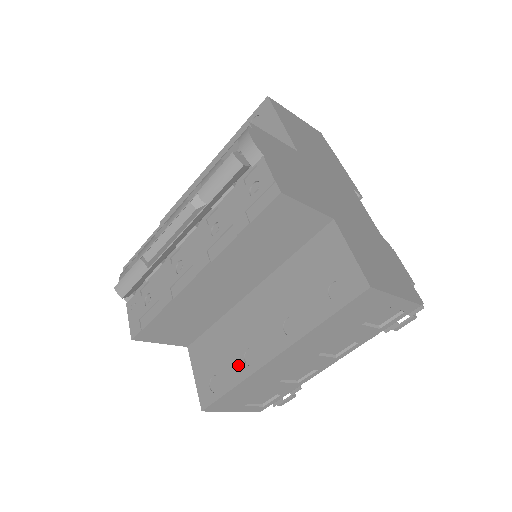
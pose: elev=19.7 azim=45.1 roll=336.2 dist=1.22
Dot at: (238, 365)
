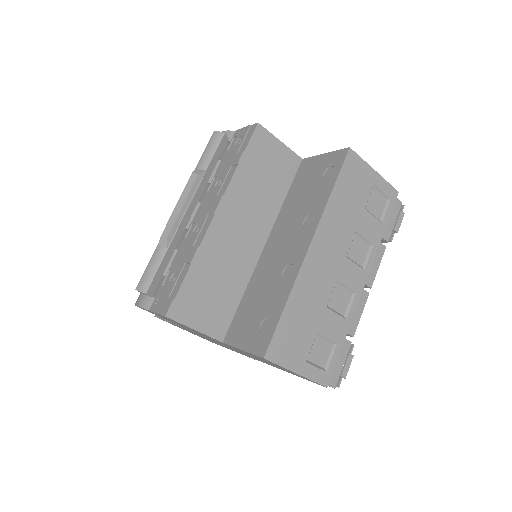
Dot at: (280, 288)
